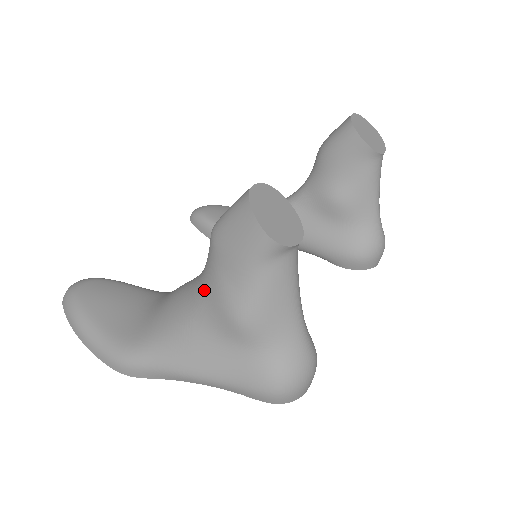
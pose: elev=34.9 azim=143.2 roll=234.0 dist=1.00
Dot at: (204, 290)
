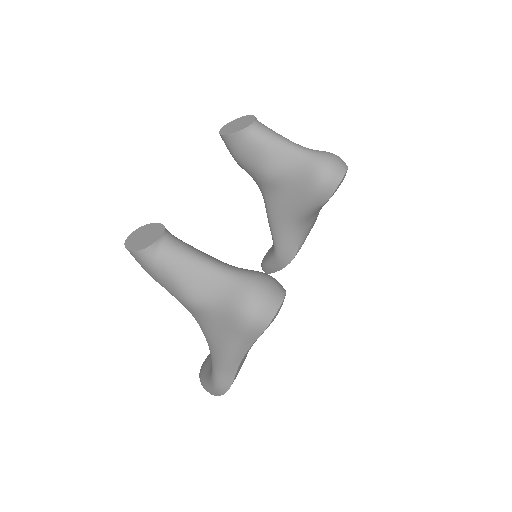
Dot at: occluded
